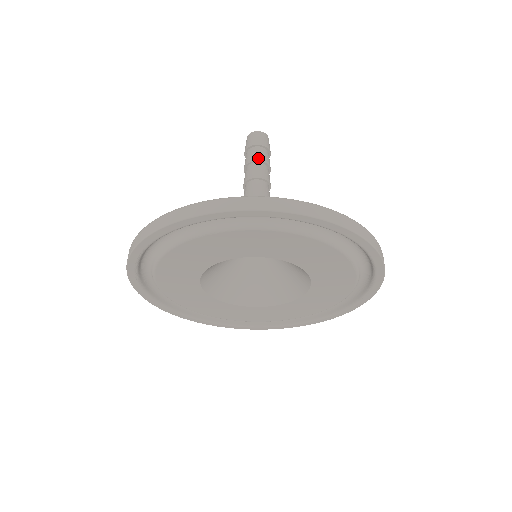
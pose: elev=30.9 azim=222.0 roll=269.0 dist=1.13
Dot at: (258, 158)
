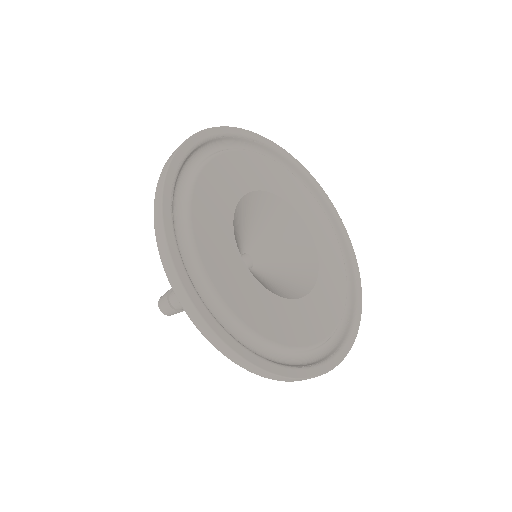
Dot at: occluded
